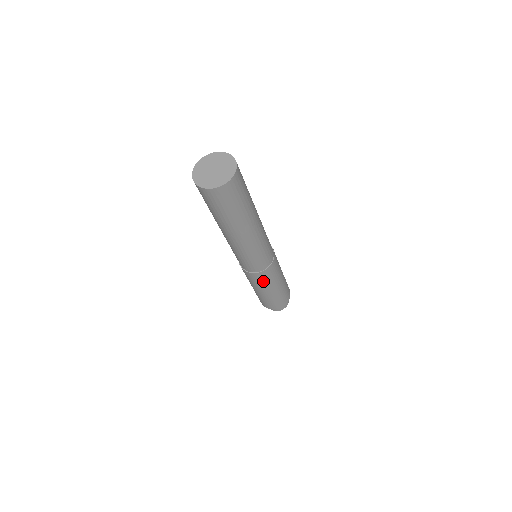
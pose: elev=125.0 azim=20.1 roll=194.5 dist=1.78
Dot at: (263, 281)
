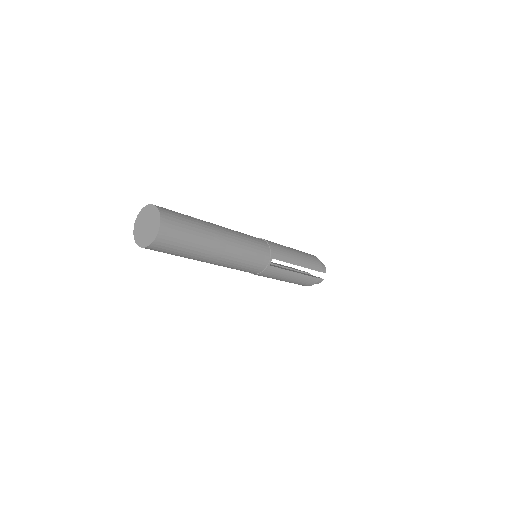
Dot at: occluded
